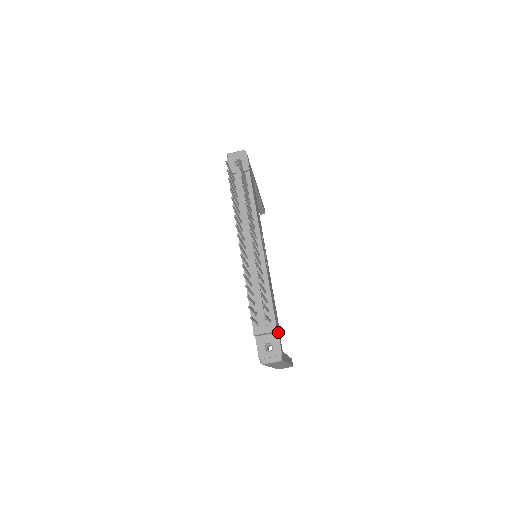
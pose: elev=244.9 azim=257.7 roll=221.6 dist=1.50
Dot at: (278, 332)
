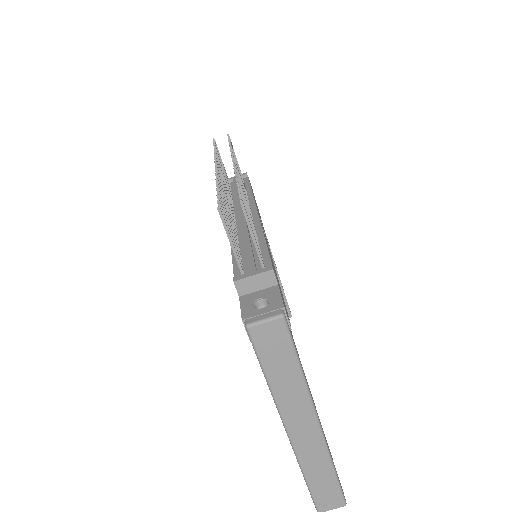
Dot at: (279, 288)
